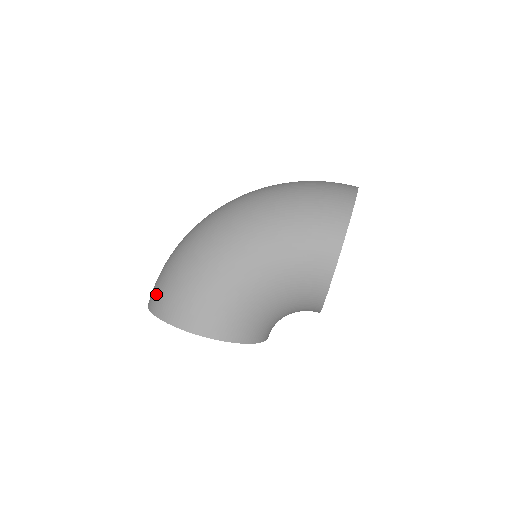
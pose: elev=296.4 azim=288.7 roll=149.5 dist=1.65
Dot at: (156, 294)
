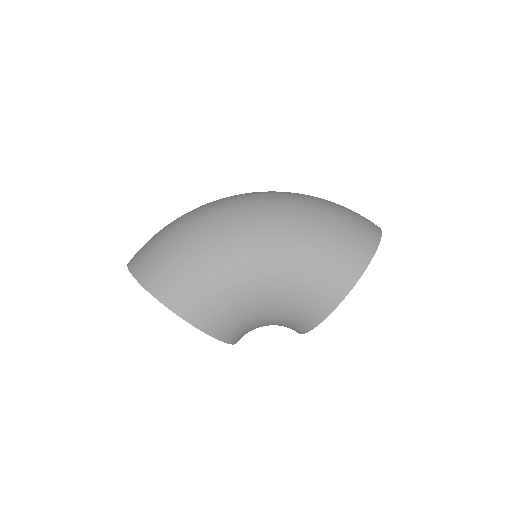
Dot at: (146, 259)
